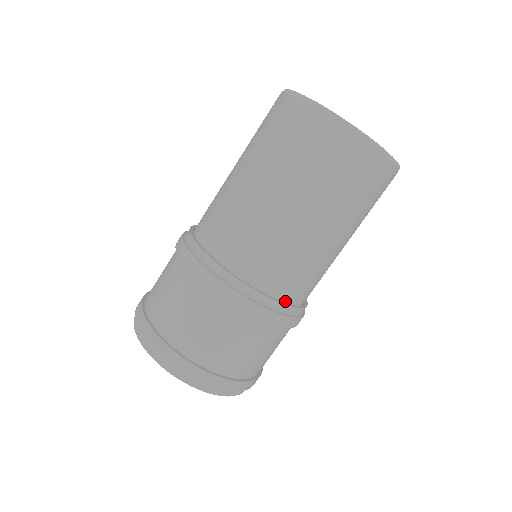
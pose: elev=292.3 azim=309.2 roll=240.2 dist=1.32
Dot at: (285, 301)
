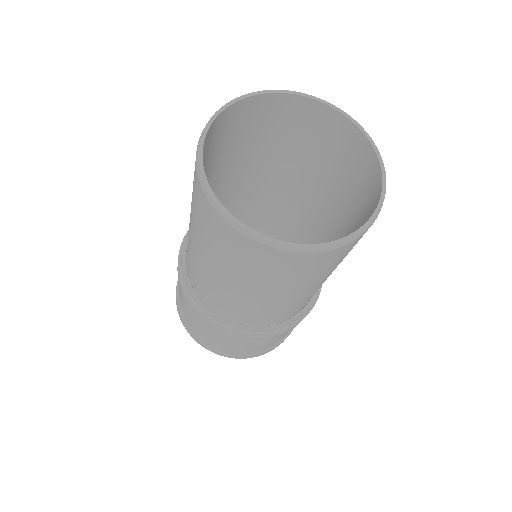
Dot at: occluded
